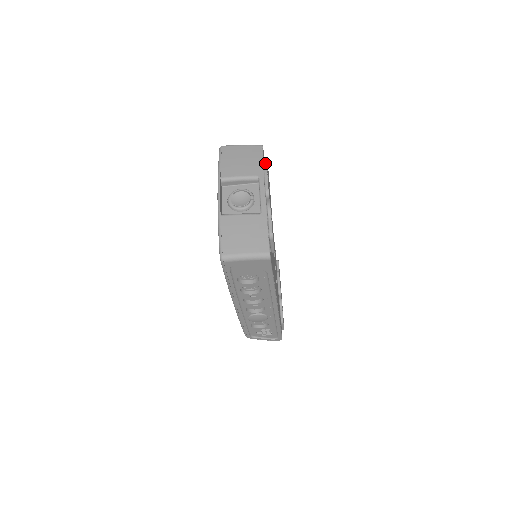
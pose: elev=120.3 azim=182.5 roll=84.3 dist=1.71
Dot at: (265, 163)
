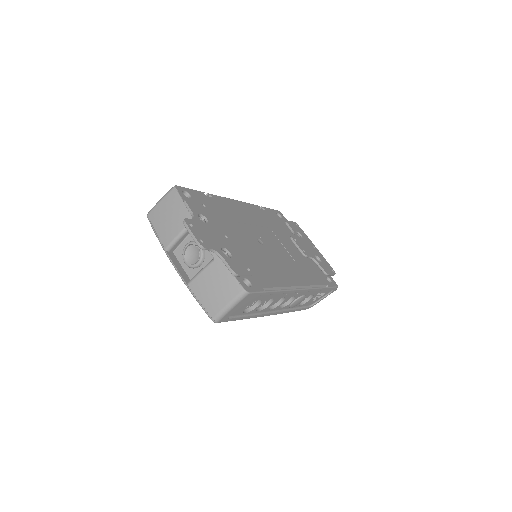
Dot at: (186, 206)
